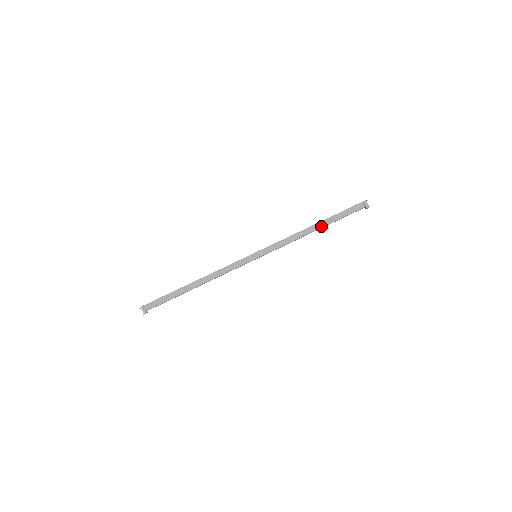
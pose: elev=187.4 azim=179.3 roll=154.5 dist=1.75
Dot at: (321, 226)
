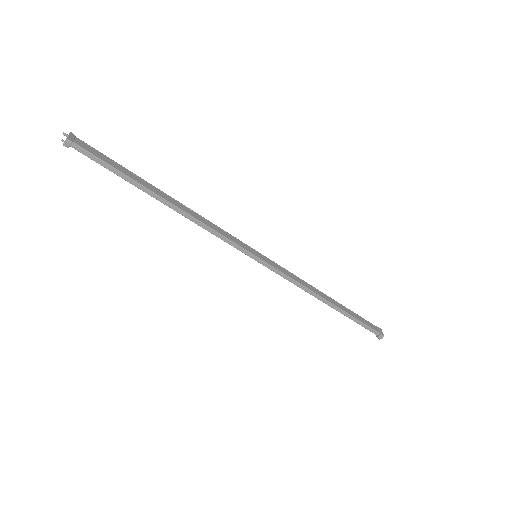
Dot at: (335, 304)
